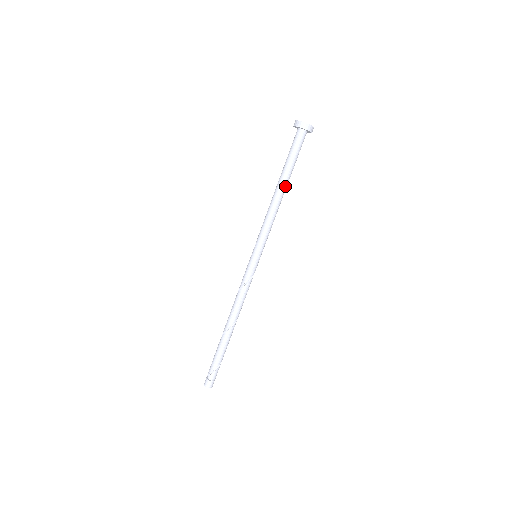
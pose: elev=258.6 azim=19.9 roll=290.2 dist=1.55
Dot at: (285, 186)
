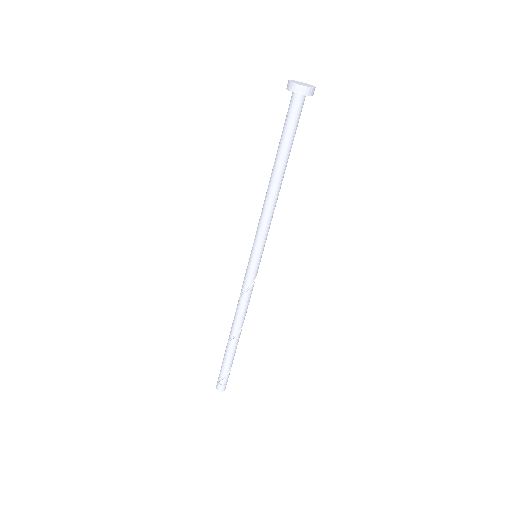
Dot at: (284, 171)
